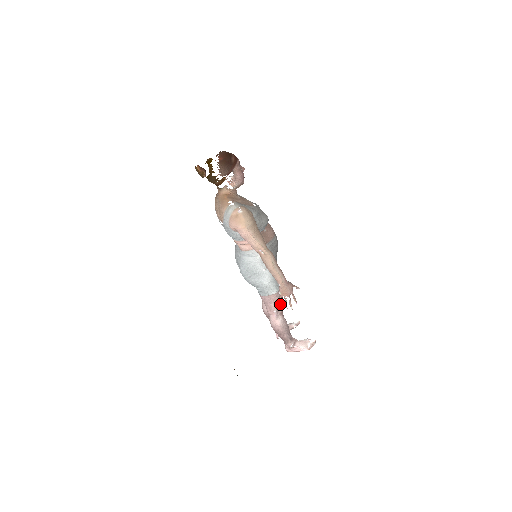
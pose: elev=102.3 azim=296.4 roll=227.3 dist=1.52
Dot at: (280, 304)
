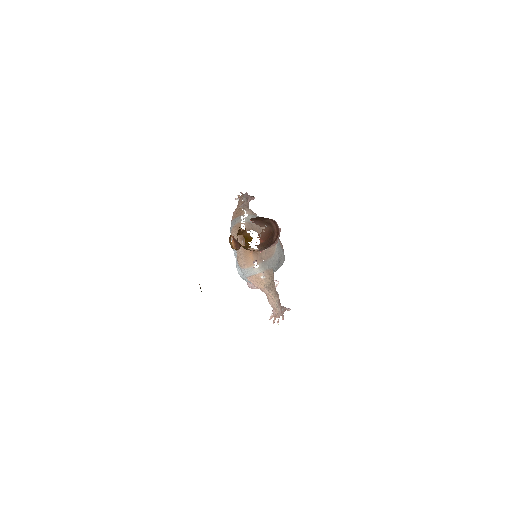
Dot at: occluded
